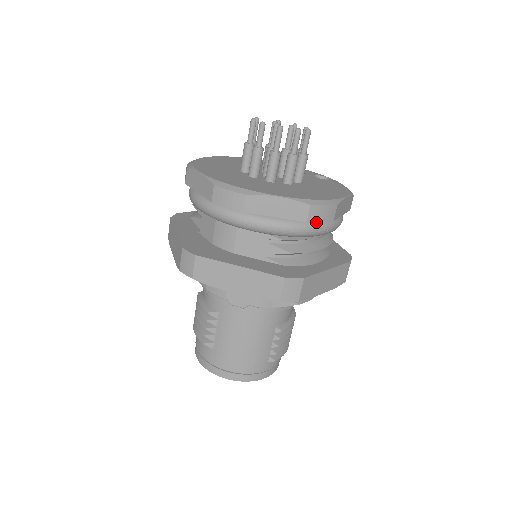
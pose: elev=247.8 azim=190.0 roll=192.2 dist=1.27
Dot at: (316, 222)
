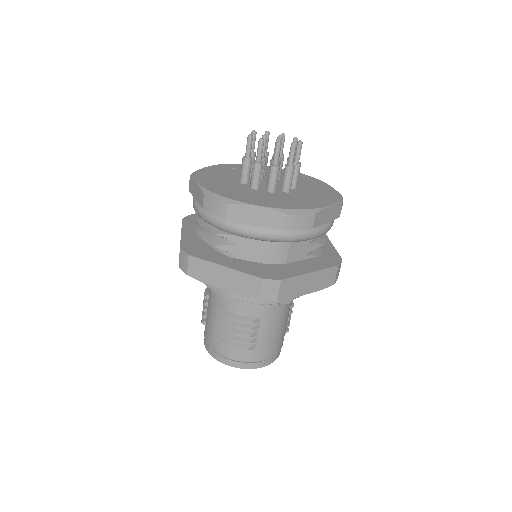
Dot at: occluded
